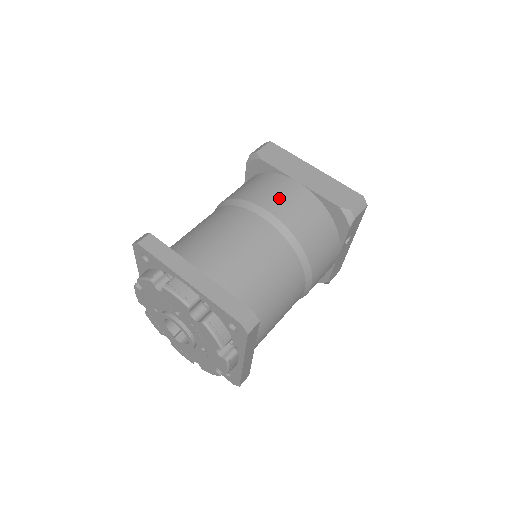
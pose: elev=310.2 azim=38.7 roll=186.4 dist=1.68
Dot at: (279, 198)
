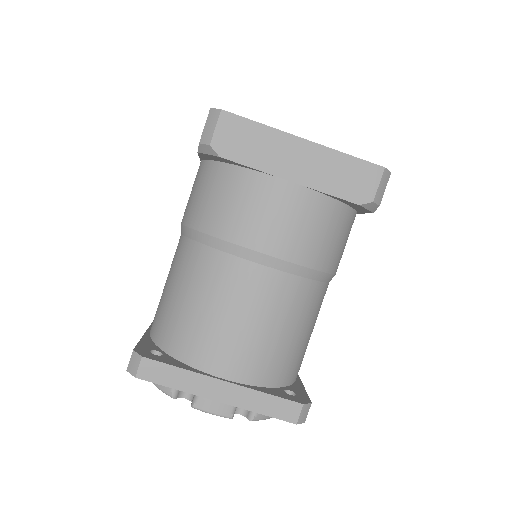
Dot at: (275, 225)
